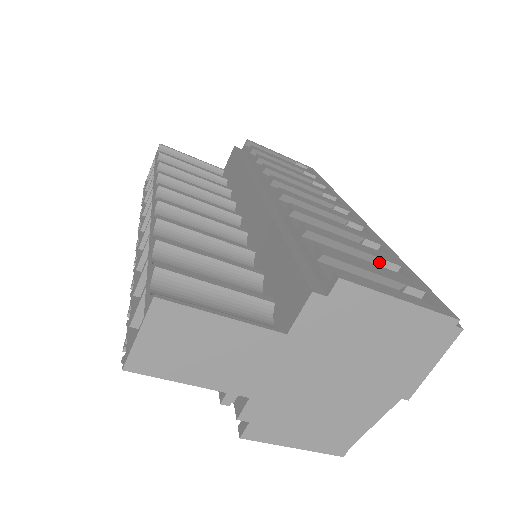
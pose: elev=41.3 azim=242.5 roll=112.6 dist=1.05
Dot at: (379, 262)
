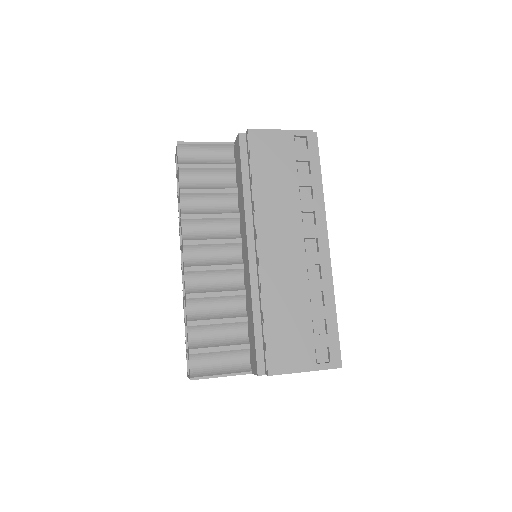
Dot at: (312, 318)
